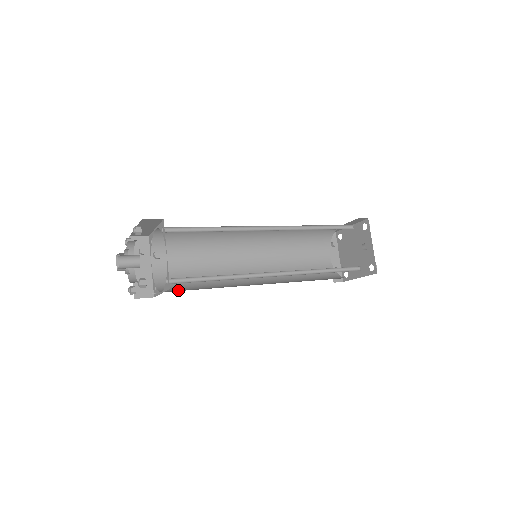
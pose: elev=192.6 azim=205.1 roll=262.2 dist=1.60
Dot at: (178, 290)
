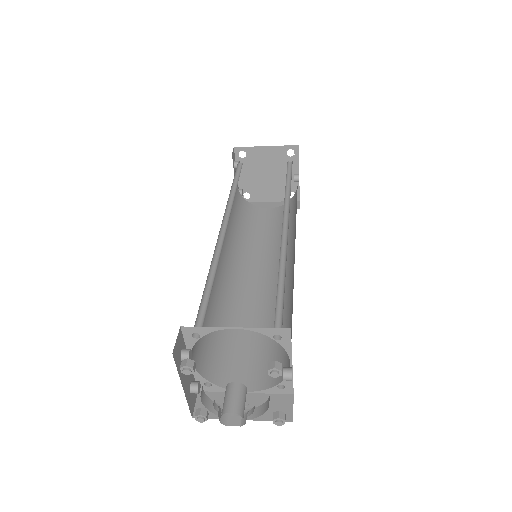
Dot at: (235, 366)
